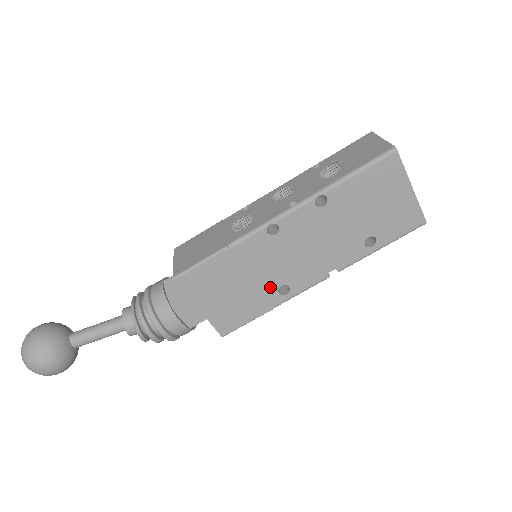
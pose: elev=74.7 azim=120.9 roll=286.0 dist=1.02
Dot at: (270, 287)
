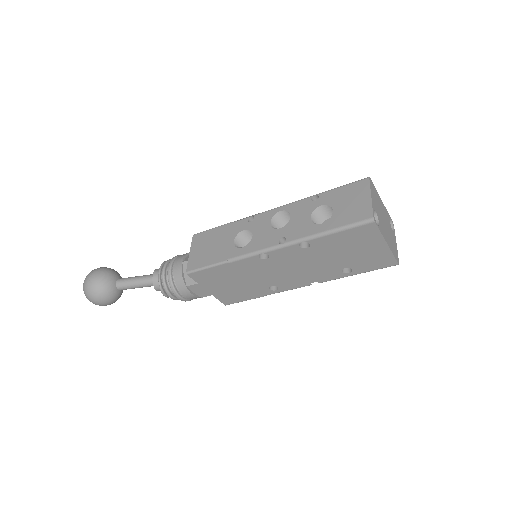
Dot at: (262, 285)
